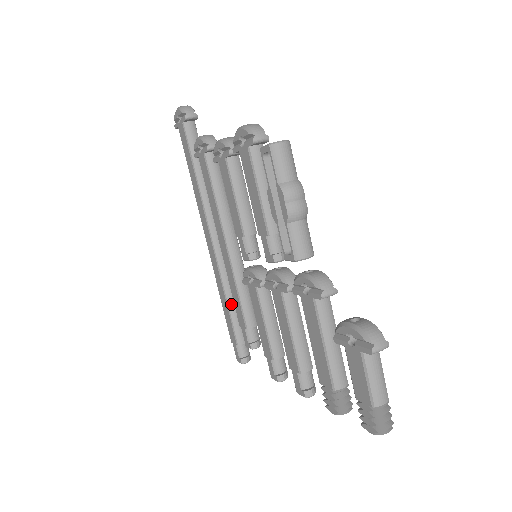
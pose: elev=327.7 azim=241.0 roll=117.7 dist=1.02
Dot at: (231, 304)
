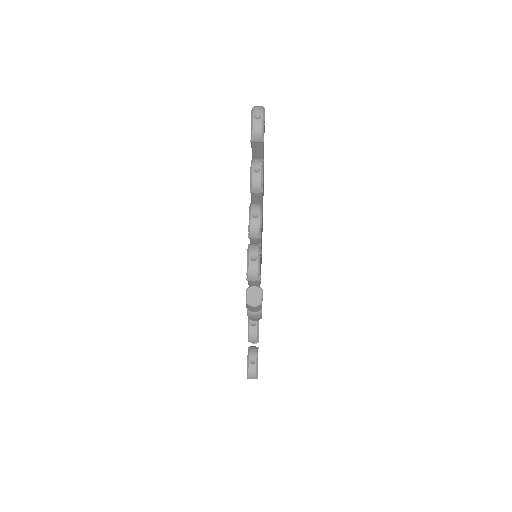
Dot at: occluded
